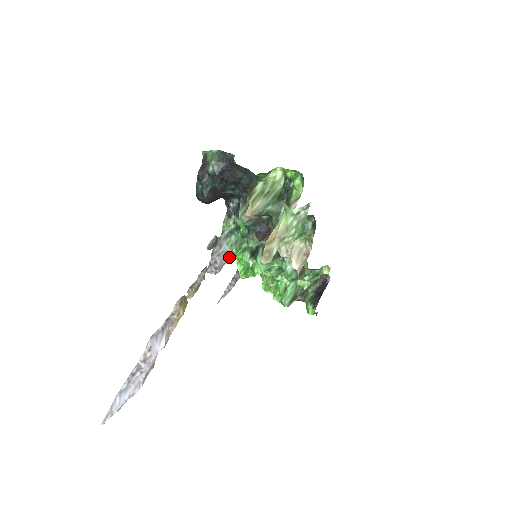
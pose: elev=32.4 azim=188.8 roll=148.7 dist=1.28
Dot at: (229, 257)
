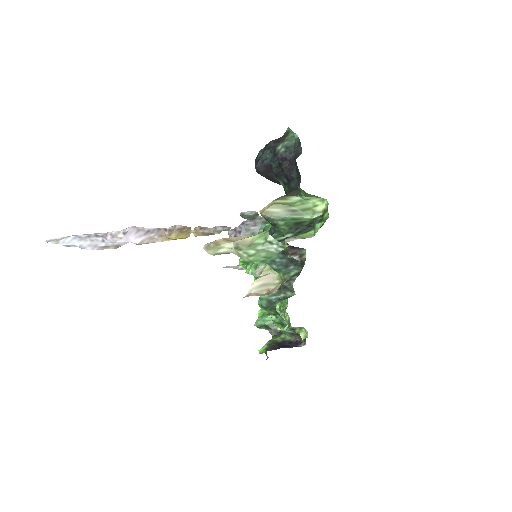
Dot at: occluded
